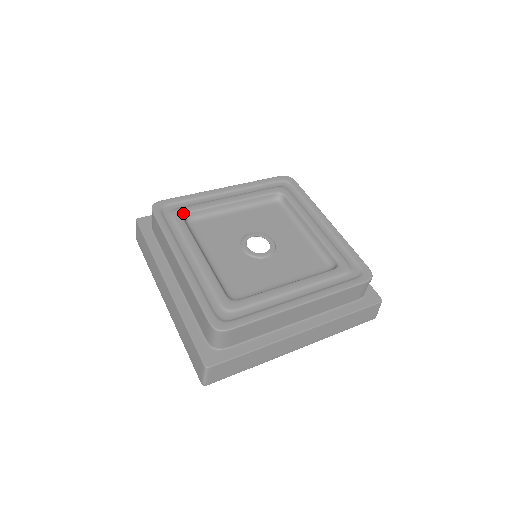
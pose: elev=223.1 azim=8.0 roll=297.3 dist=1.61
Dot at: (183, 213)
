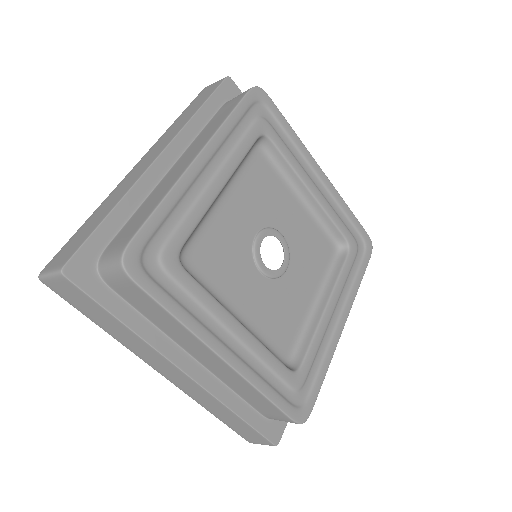
Dot at: (177, 255)
